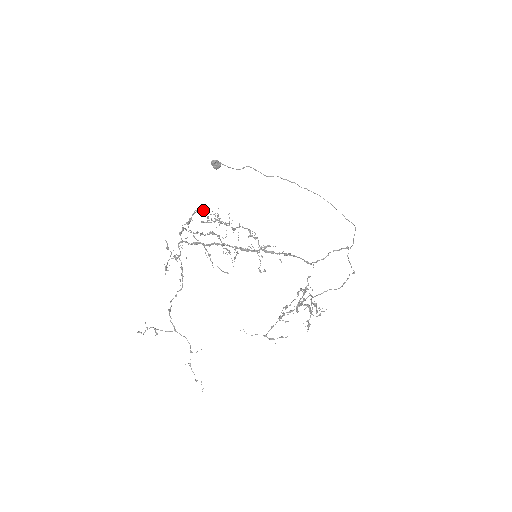
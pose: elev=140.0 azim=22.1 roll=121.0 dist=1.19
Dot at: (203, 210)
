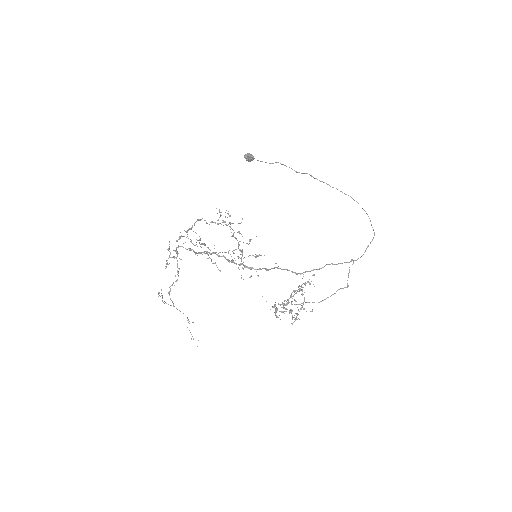
Dot at: (204, 220)
